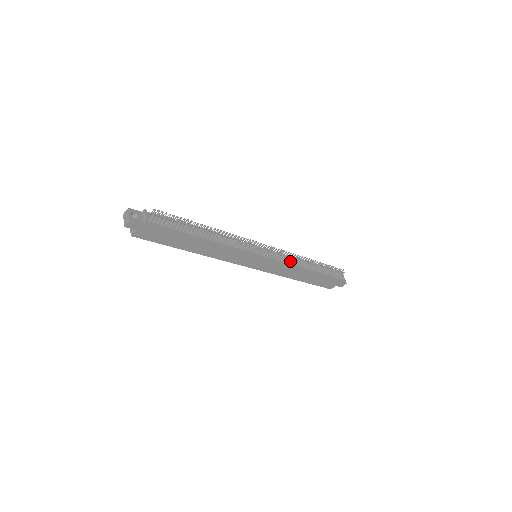
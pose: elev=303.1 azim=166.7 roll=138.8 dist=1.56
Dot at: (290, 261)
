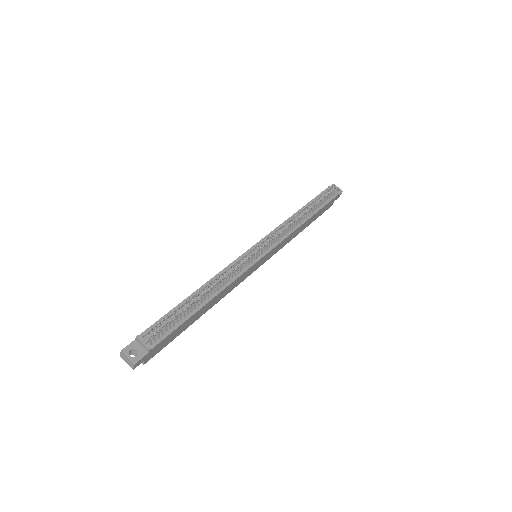
Dot at: (288, 230)
